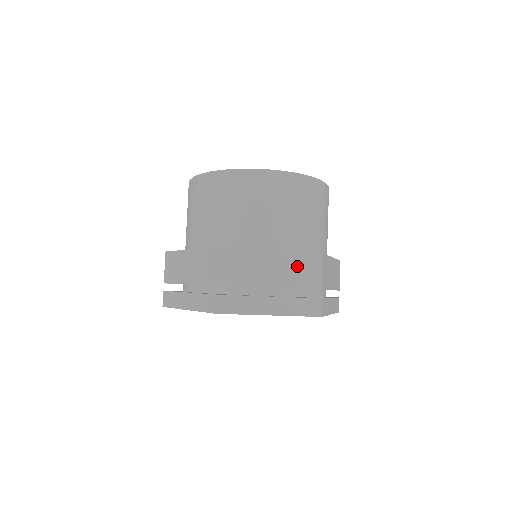
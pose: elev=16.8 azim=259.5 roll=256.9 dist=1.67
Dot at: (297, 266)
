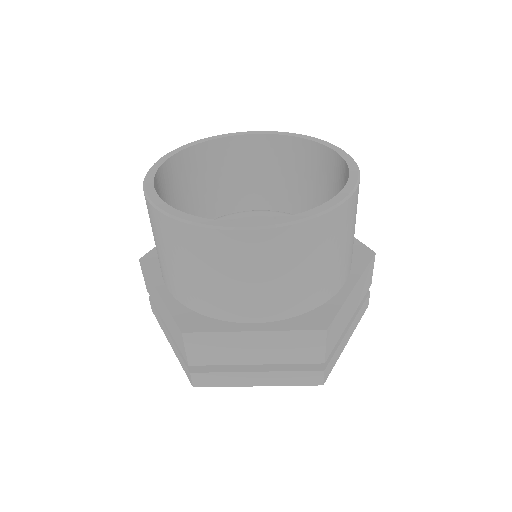
Dot at: (289, 344)
